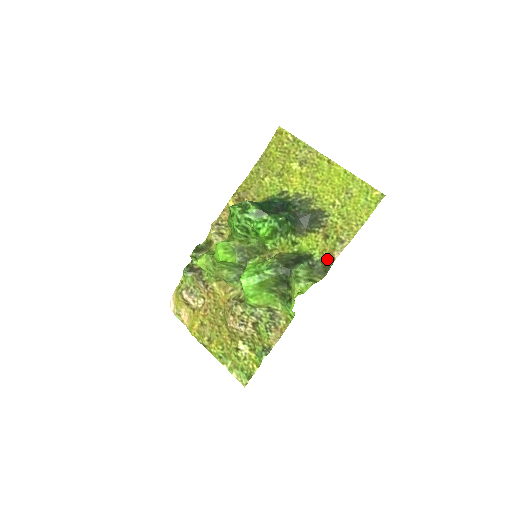
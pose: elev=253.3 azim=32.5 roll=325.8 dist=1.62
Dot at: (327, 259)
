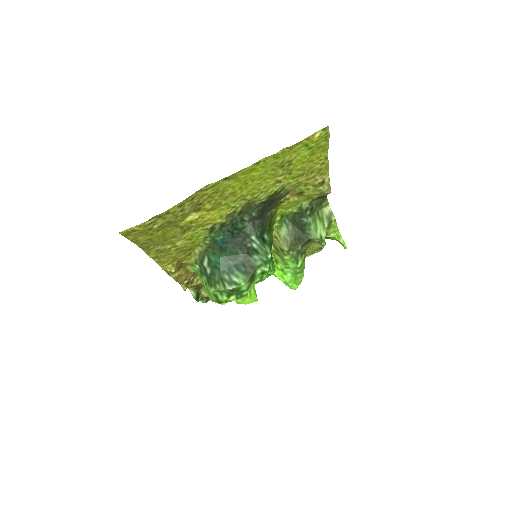
Dot at: (319, 196)
